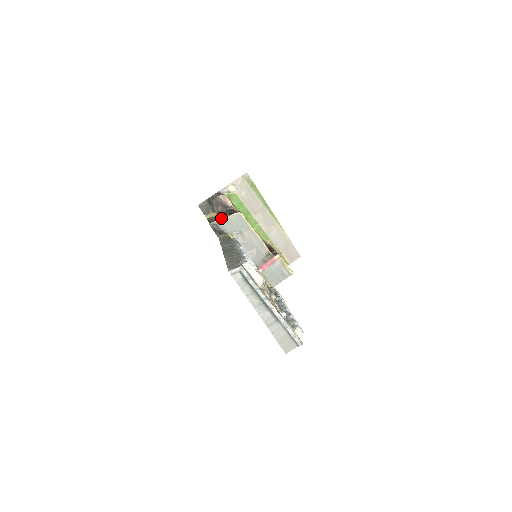
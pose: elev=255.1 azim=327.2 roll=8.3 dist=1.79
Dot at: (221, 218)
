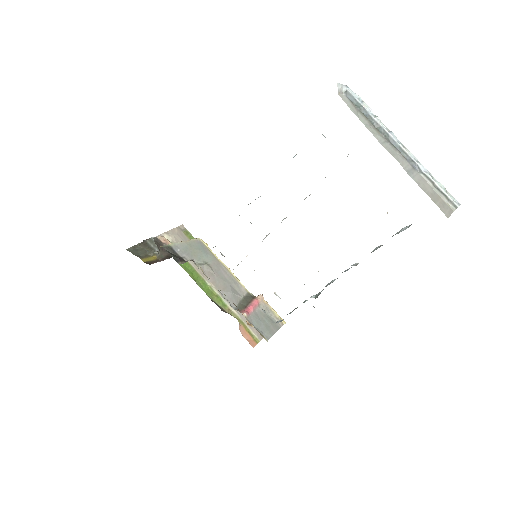
Dot at: (176, 243)
